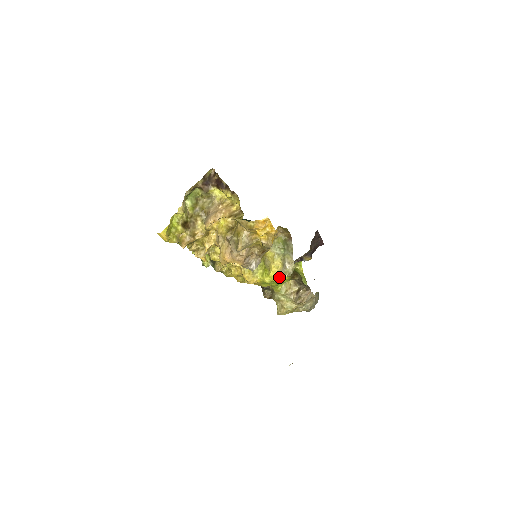
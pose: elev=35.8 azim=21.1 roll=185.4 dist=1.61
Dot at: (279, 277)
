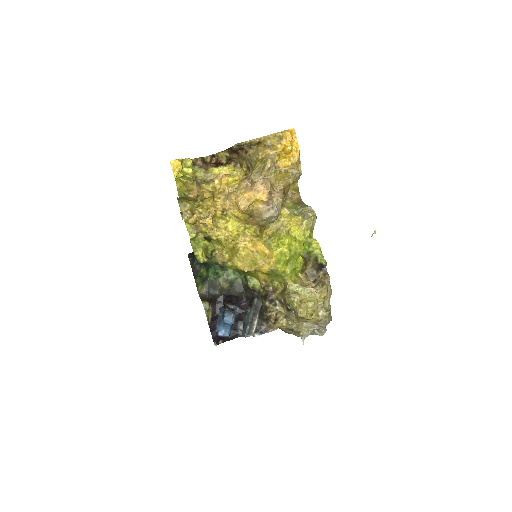
Dot at: (302, 230)
